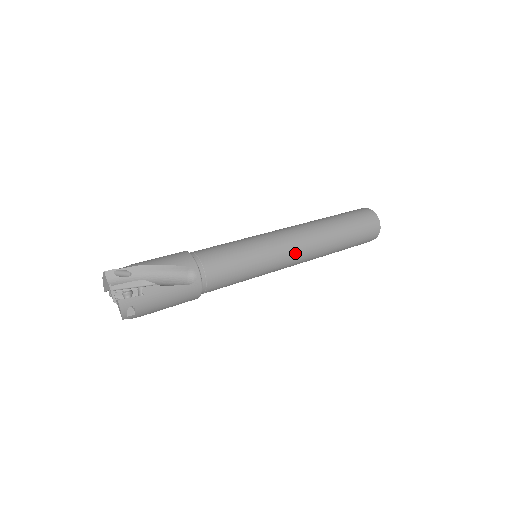
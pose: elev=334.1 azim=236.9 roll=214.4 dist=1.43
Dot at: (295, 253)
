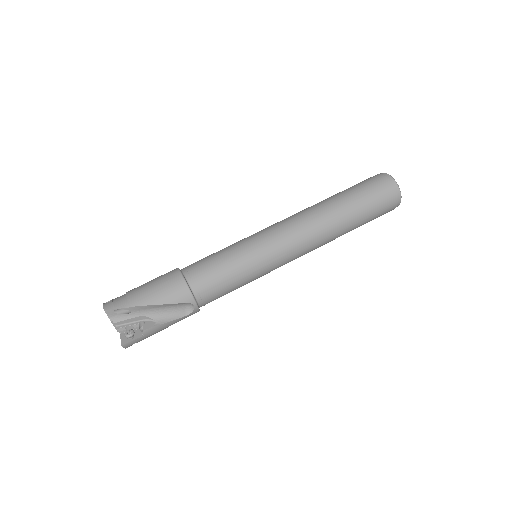
Dot at: (297, 257)
